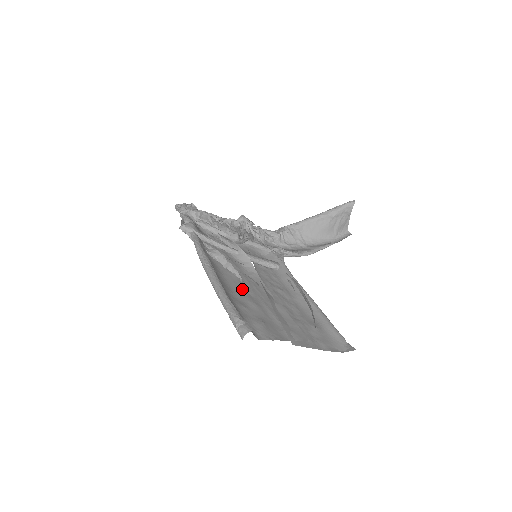
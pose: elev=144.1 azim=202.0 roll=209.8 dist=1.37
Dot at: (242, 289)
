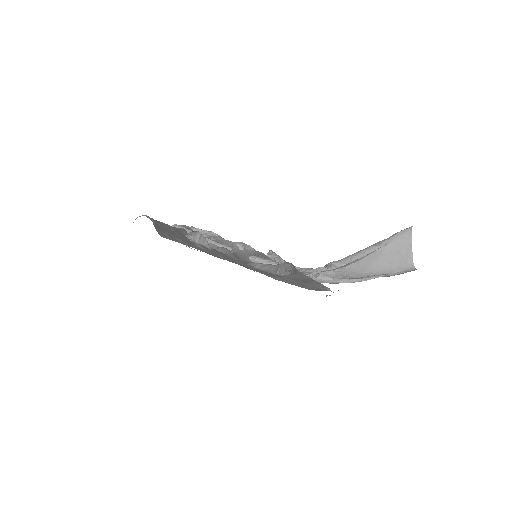
Dot at: occluded
